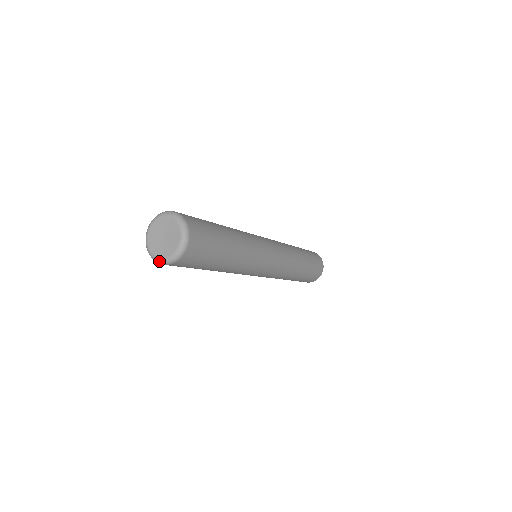
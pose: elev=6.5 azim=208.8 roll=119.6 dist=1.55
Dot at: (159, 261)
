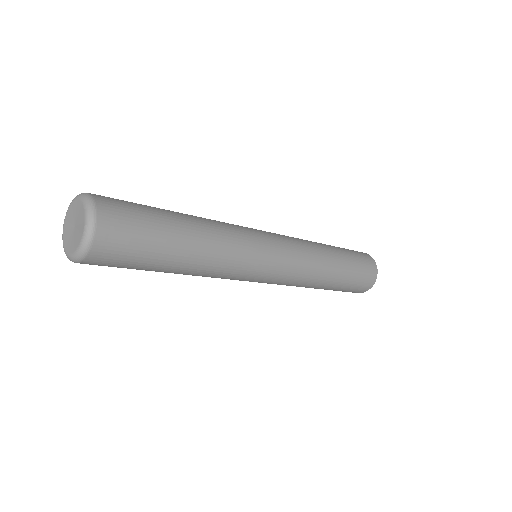
Dot at: (63, 240)
